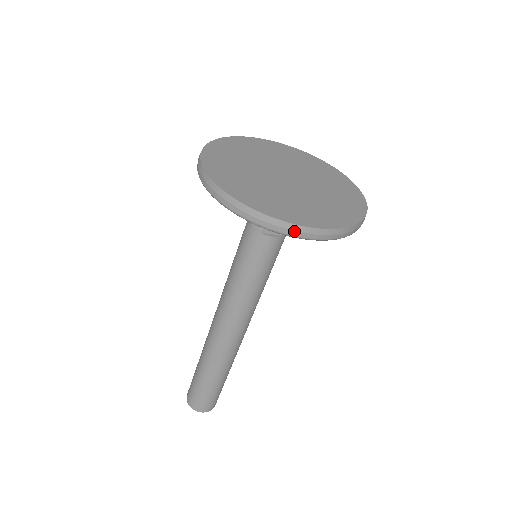
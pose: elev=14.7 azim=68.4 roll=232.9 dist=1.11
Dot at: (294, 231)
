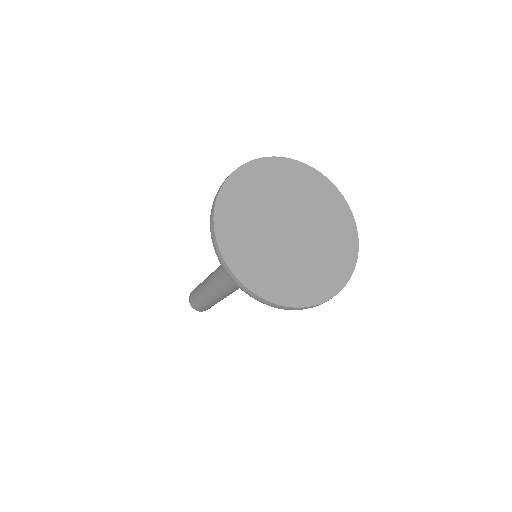
Dot at: (301, 309)
